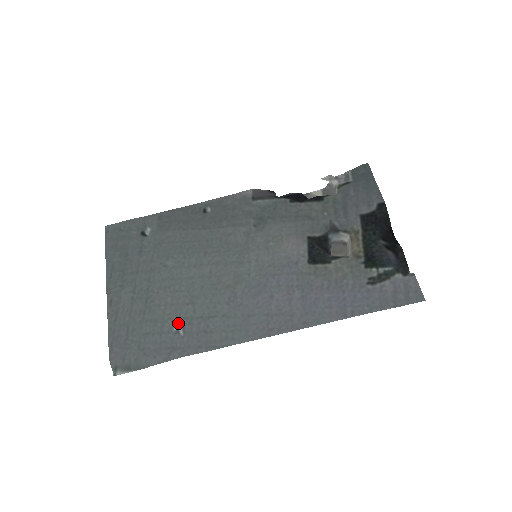
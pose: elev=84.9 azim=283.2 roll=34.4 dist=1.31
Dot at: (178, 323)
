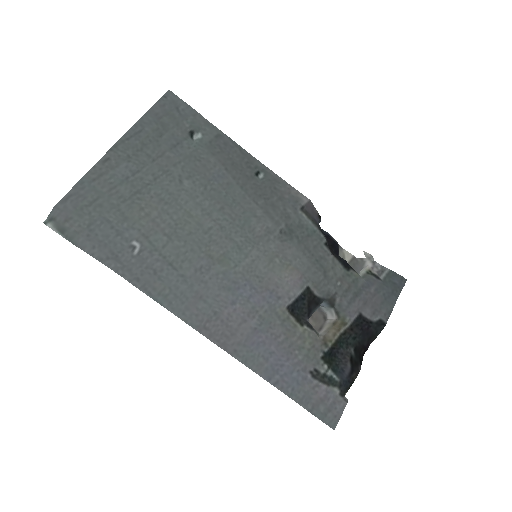
Dot at: (142, 241)
